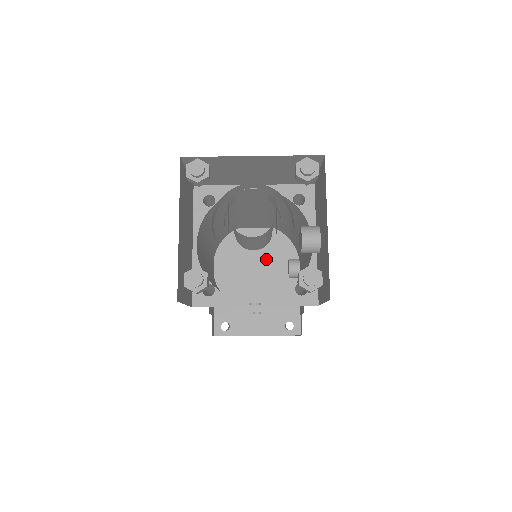
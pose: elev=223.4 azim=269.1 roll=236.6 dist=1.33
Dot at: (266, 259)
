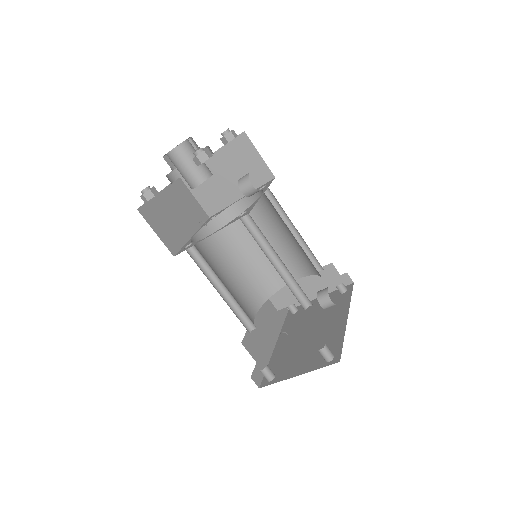
Dot at: (320, 320)
